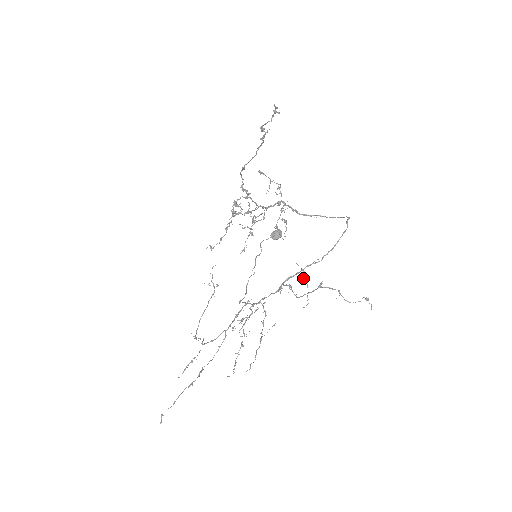
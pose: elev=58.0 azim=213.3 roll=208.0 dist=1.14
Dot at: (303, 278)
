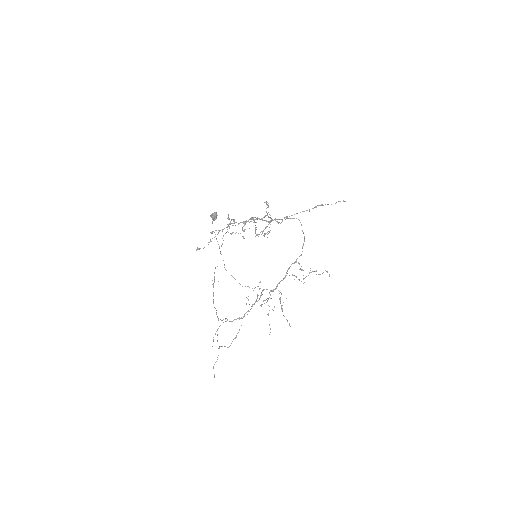
Dot at: (301, 269)
